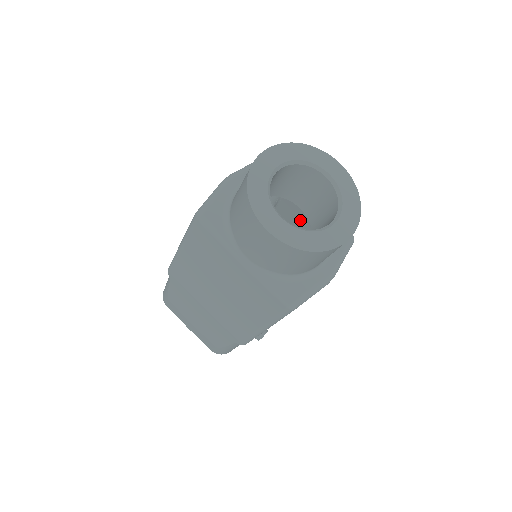
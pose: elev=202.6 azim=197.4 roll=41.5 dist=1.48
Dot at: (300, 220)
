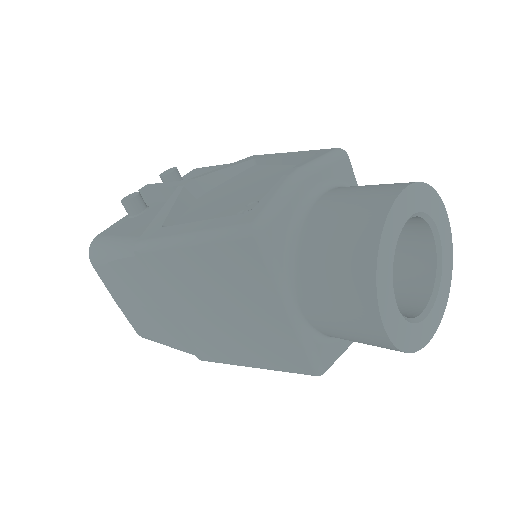
Dot at: occluded
